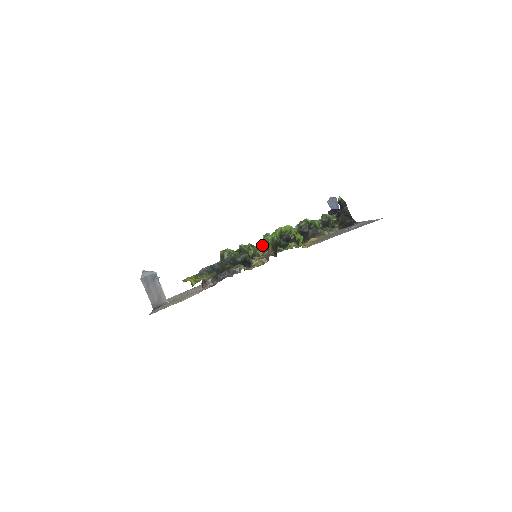
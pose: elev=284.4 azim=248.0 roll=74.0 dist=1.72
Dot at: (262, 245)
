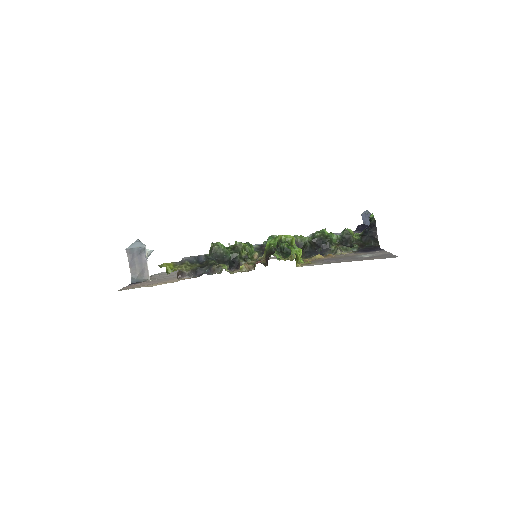
Dot at: (263, 247)
